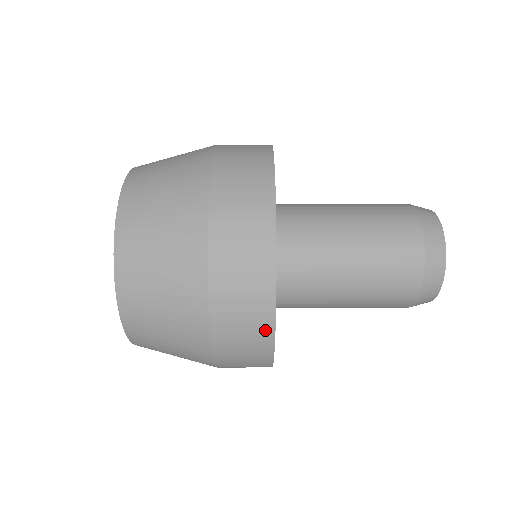
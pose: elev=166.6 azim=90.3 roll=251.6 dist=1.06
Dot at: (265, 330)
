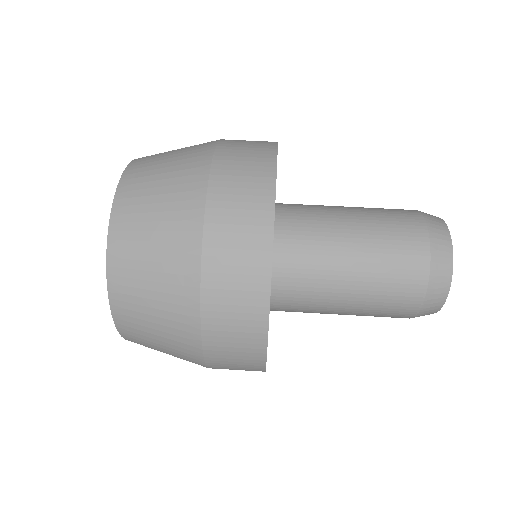
Dot at: occluded
